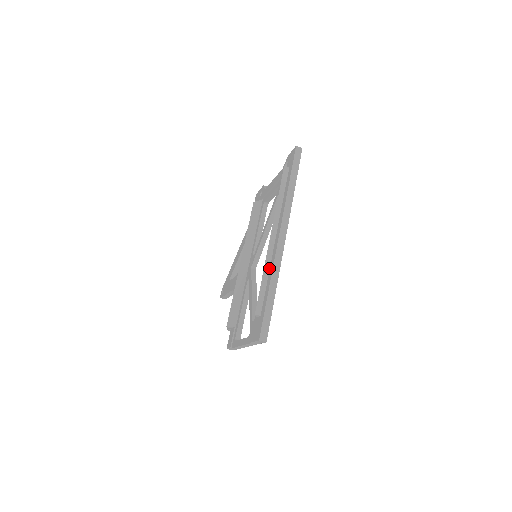
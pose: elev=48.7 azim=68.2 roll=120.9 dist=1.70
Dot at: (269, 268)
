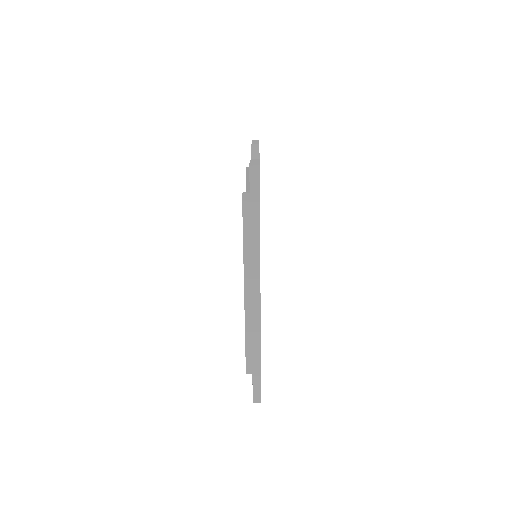
Dot at: (251, 327)
